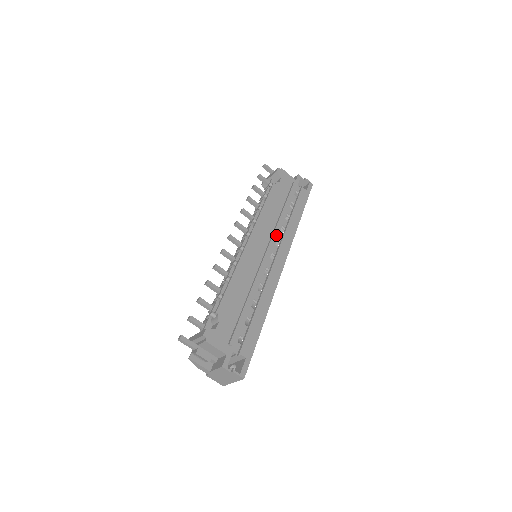
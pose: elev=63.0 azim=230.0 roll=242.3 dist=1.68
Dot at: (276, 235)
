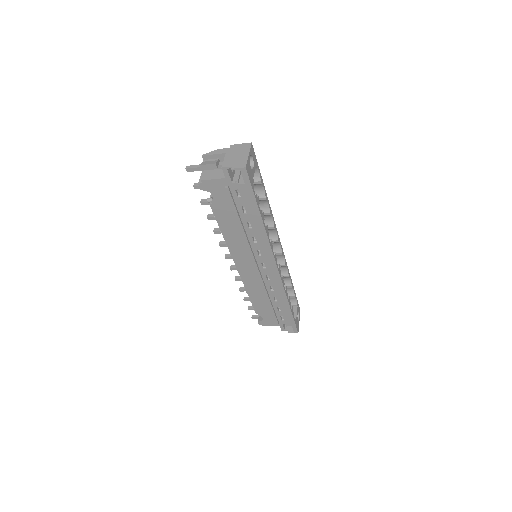
Dot at: (253, 249)
